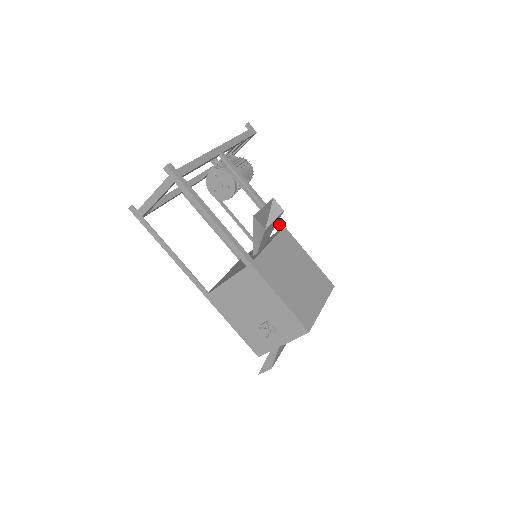
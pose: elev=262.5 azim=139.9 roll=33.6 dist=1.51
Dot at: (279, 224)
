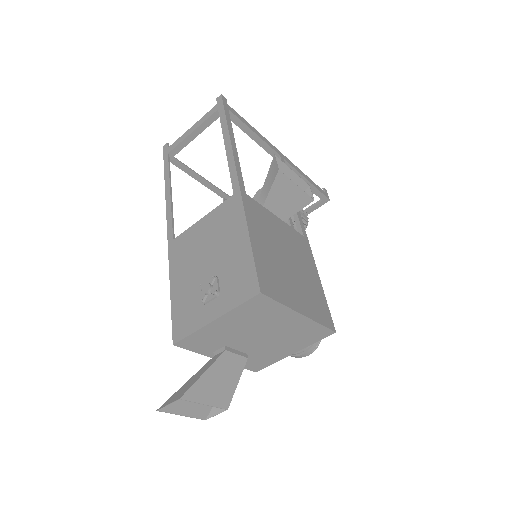
Dot at: (303, 231)
